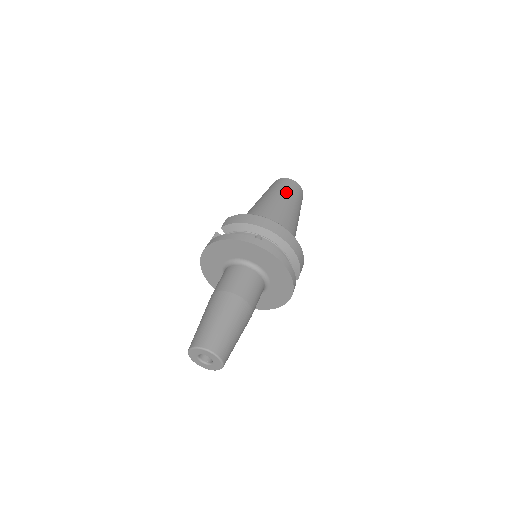
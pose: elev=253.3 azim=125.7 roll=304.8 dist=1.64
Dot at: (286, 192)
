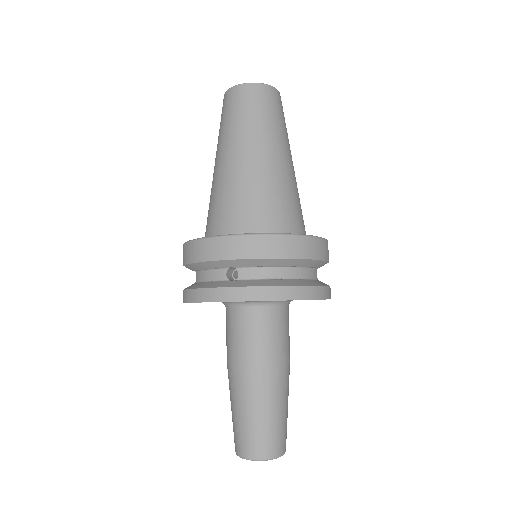
Dot at: (242, 125)
